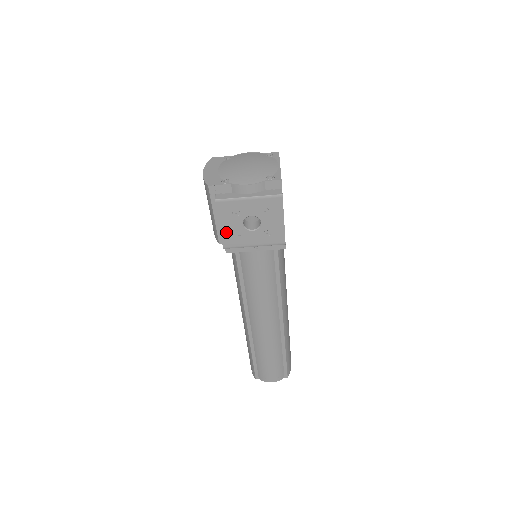
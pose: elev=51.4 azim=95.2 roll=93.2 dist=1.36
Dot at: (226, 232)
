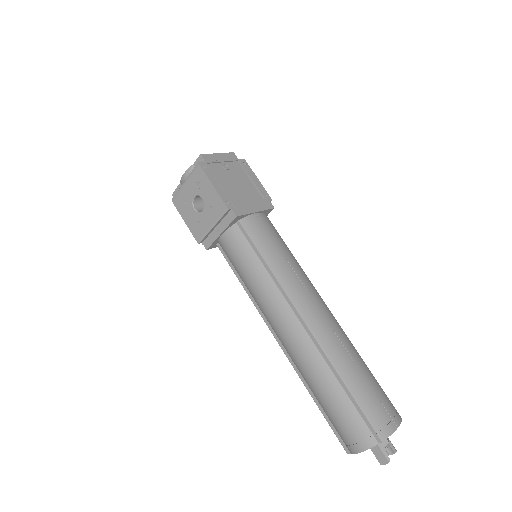
Dot at: (191, 225)
